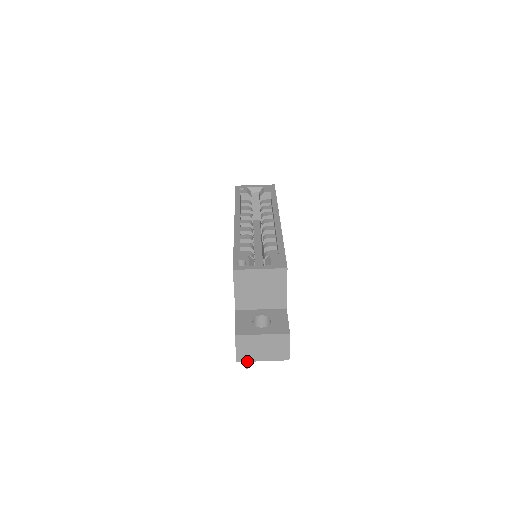
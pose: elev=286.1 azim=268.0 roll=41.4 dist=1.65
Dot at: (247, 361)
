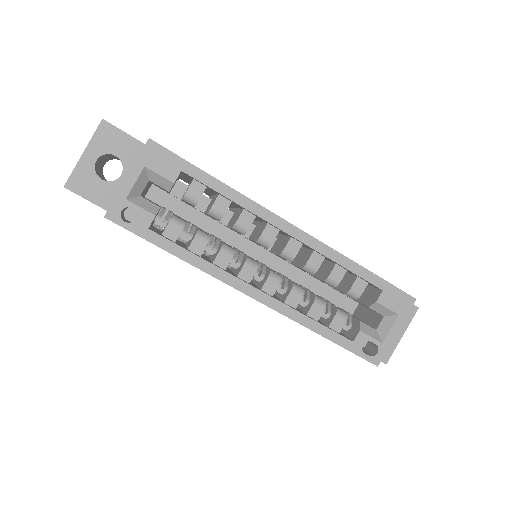
Dot at: occluded
